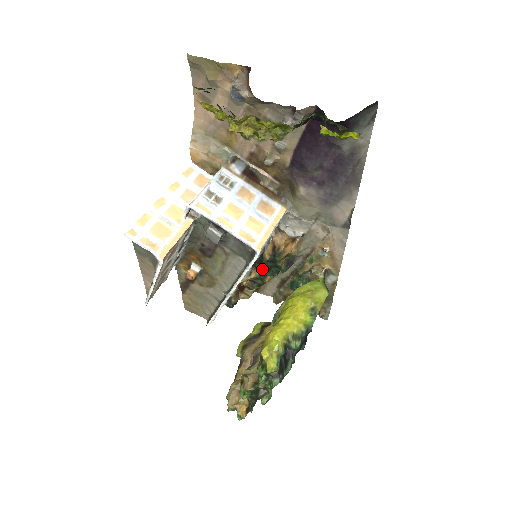
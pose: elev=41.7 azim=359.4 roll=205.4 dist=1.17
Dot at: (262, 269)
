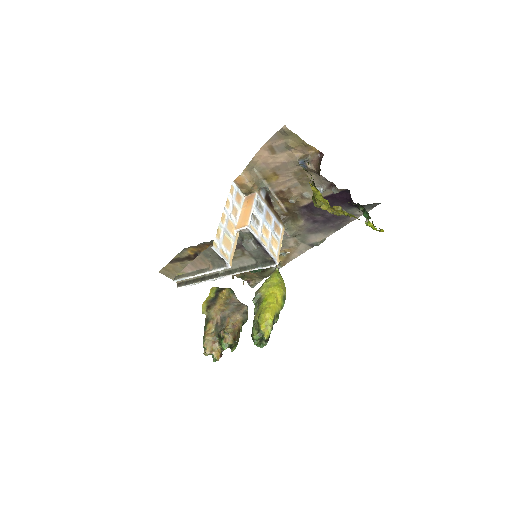
Dot at: occluded
